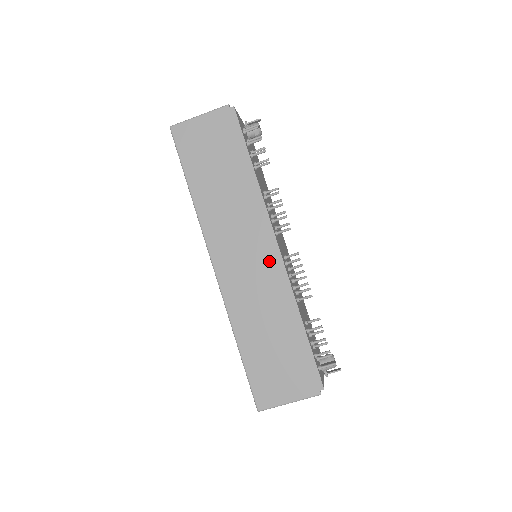
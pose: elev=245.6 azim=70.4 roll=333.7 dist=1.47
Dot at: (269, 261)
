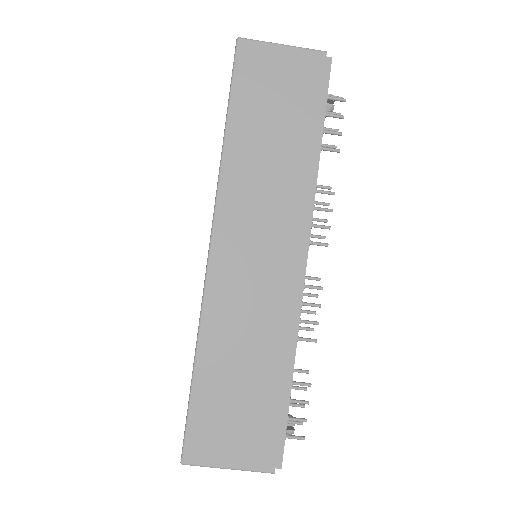
Dot at: (287, 274)
